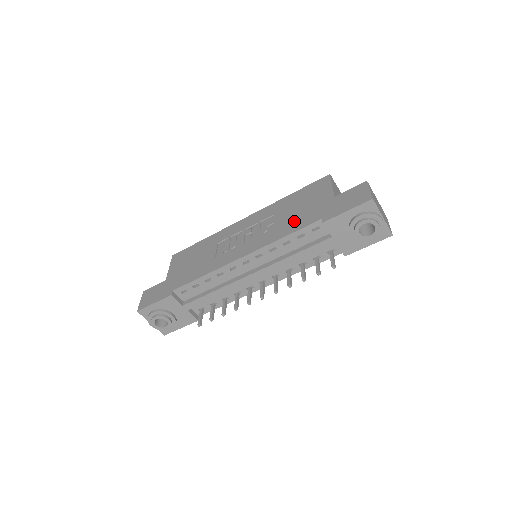
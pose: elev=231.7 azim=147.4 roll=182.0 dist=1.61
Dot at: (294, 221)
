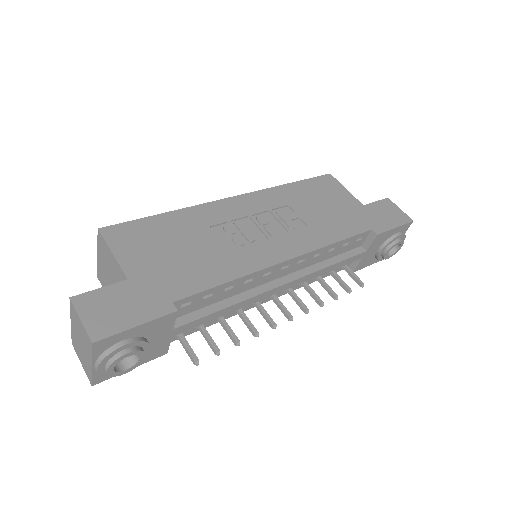
Dot at: (334, 223)
